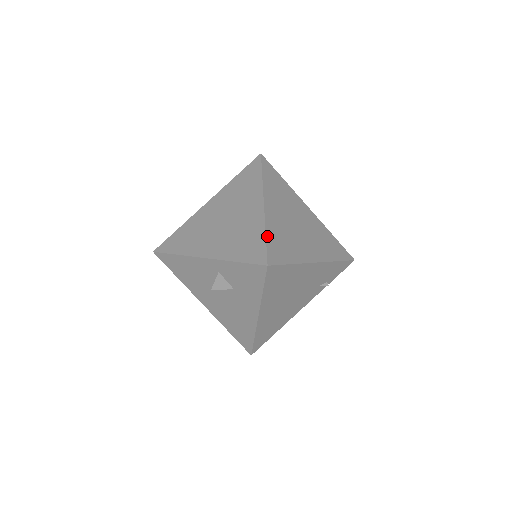
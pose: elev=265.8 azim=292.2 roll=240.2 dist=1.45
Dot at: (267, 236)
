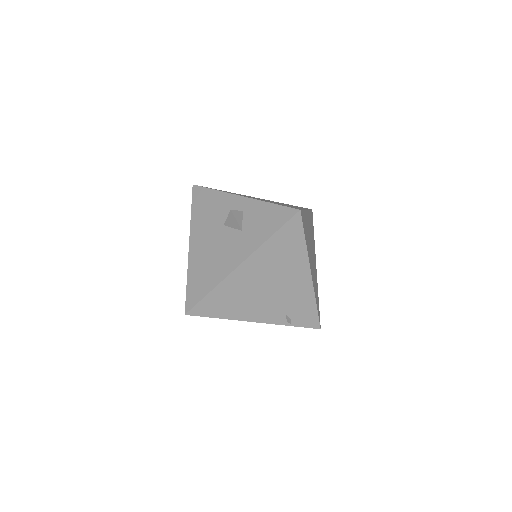
Dot at: (304, 211)
